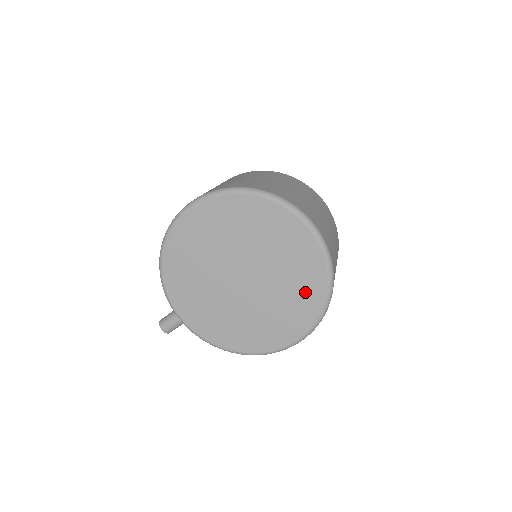
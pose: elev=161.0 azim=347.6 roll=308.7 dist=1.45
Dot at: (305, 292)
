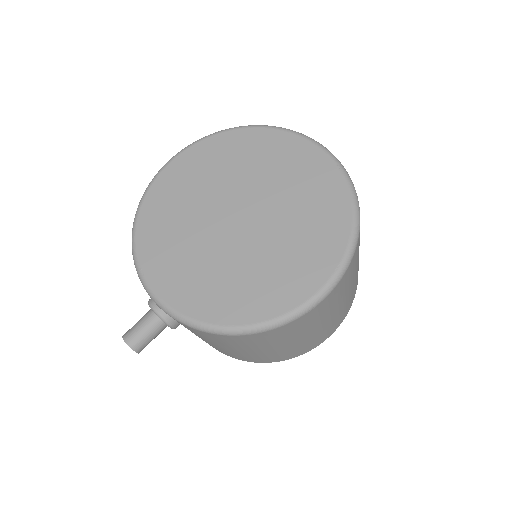
Dot at: (324, 214)
